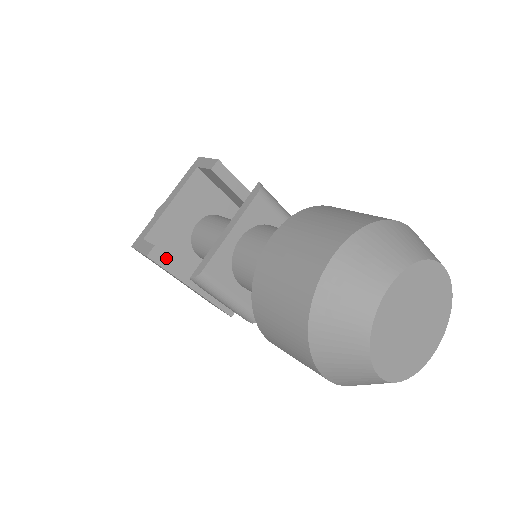
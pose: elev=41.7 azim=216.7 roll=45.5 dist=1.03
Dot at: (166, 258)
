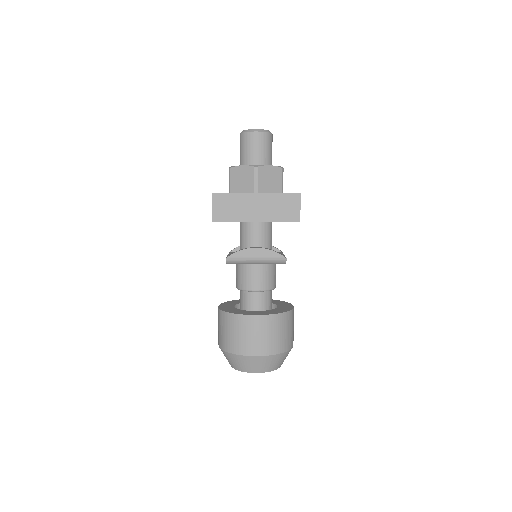
Dot at: occluded
